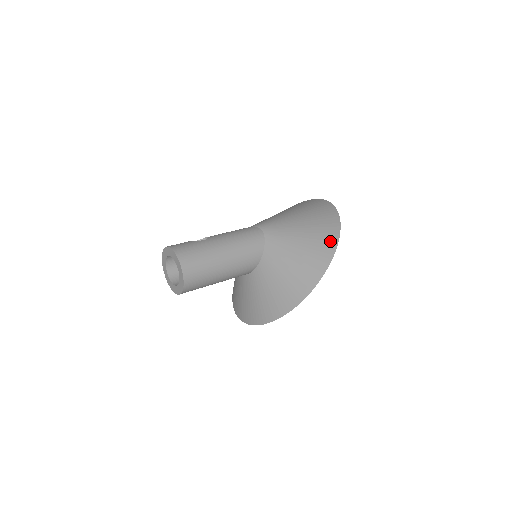
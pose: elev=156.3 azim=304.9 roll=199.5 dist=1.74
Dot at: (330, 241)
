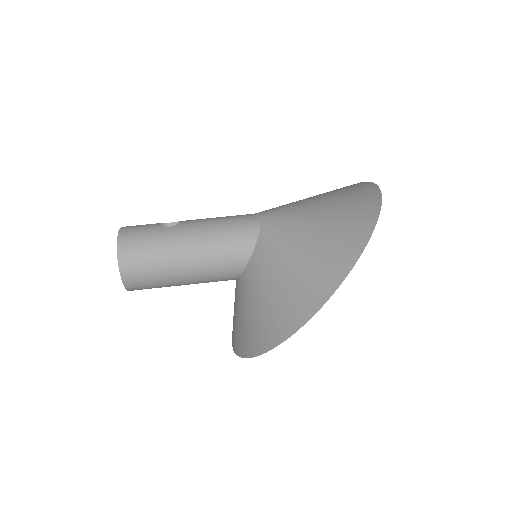
Dot at: (334, 273)
